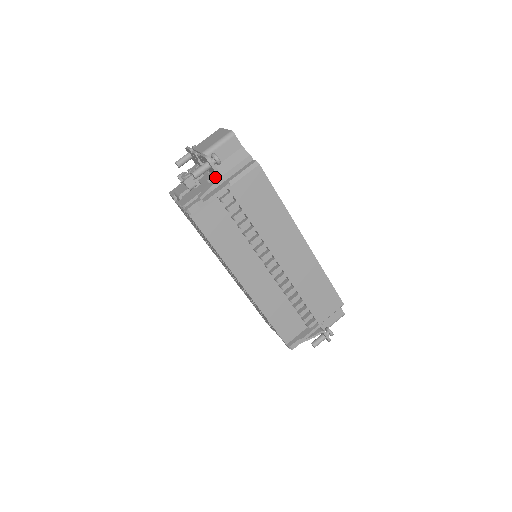
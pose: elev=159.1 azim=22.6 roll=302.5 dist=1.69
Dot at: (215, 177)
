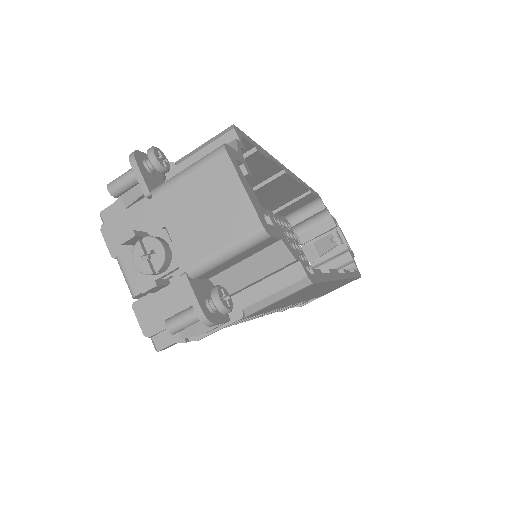
Dot at: occluded
